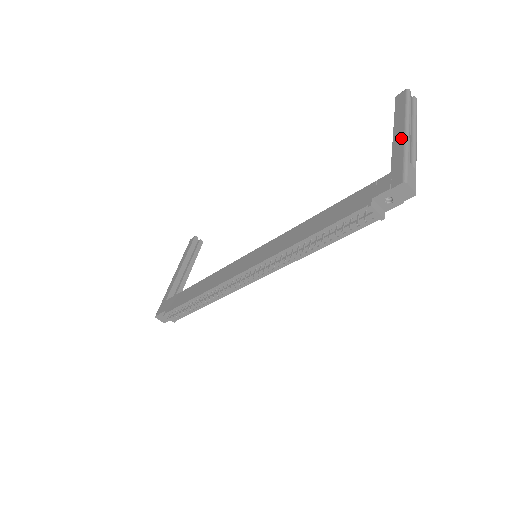
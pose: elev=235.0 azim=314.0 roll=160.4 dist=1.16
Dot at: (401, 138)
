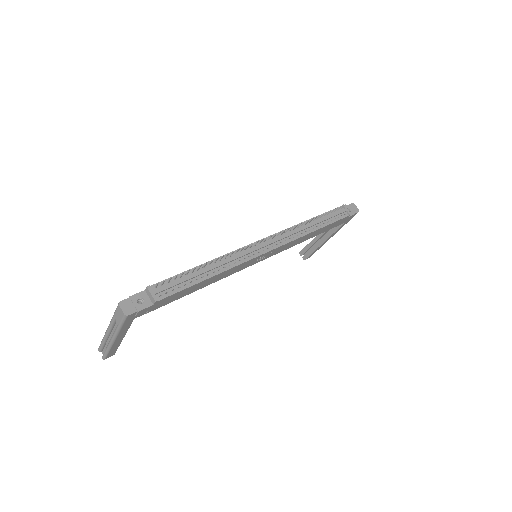
Dot at: occluded
